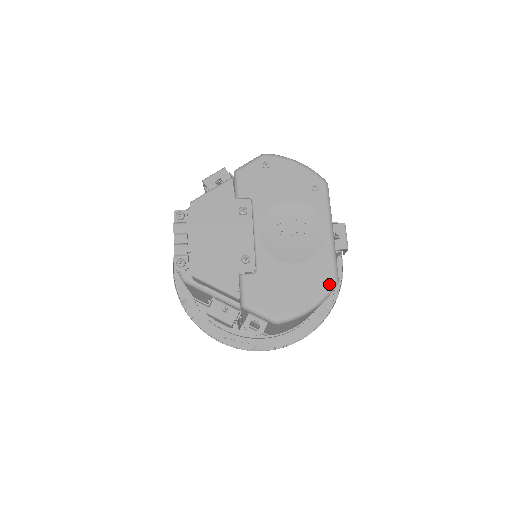
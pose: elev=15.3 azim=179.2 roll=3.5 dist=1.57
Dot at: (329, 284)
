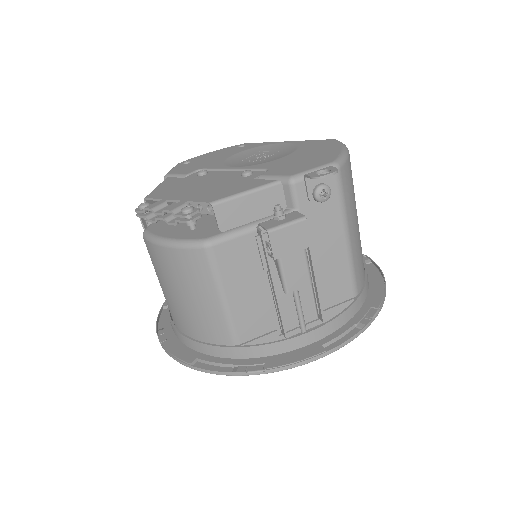
Dot at: (333, 141)
